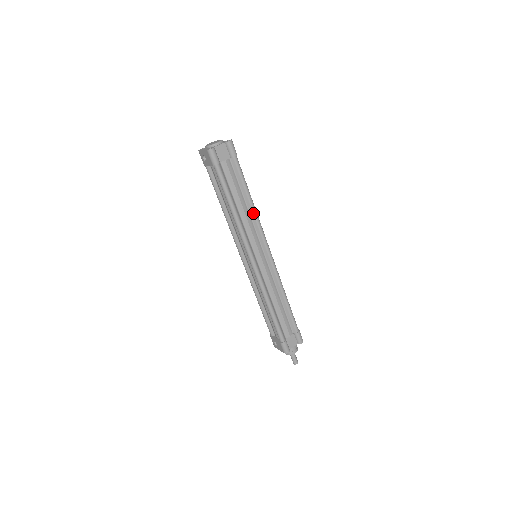
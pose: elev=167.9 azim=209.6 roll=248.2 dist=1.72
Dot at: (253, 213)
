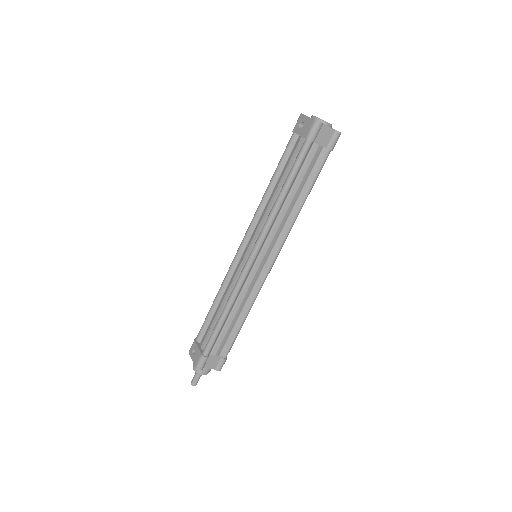
Dot at: (294, 215)
